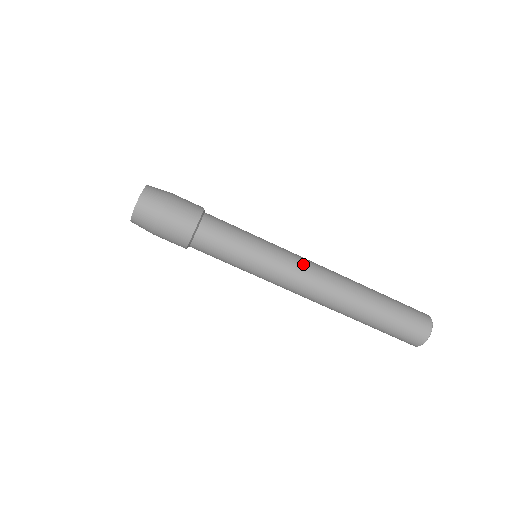
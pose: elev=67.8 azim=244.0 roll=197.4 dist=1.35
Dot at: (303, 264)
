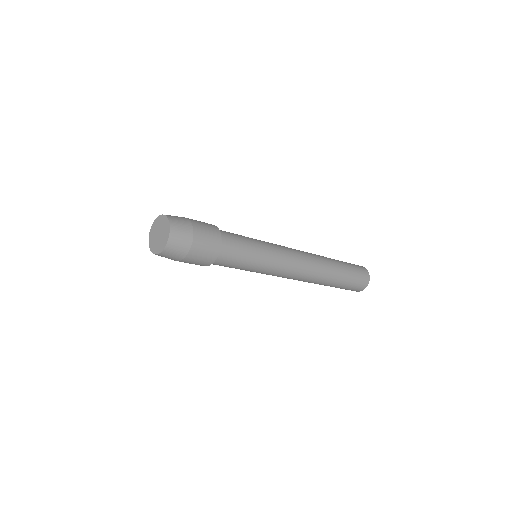
Dot at: (290, 273)
